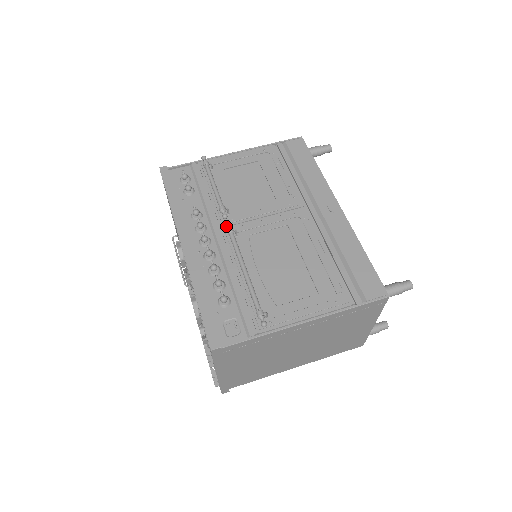
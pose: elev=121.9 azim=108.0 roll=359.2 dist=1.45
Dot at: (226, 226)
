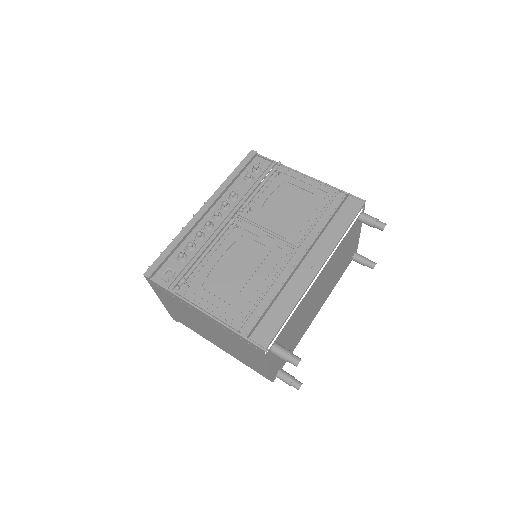
Dot at: (239, 217)
